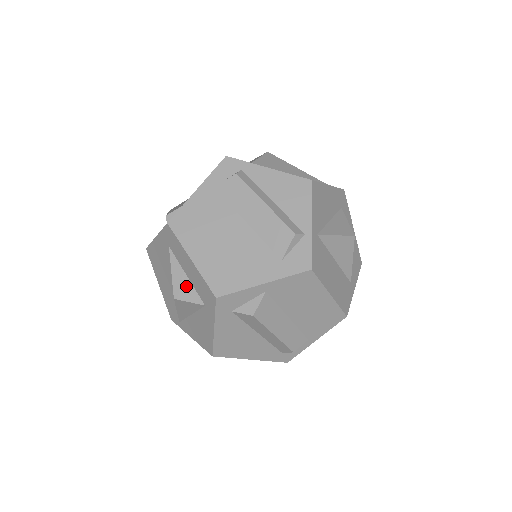
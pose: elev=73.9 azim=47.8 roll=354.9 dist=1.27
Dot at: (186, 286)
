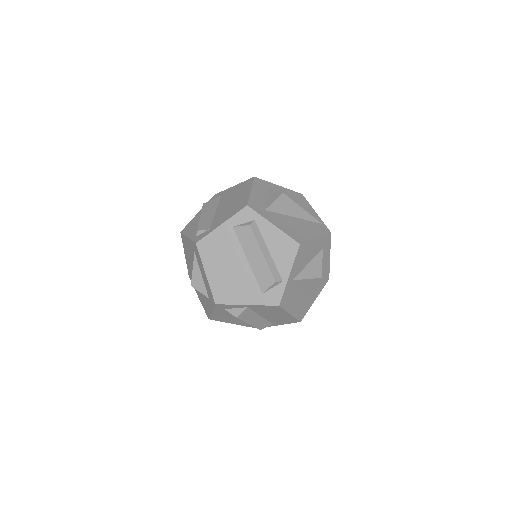
Dot at: (200, 282)
